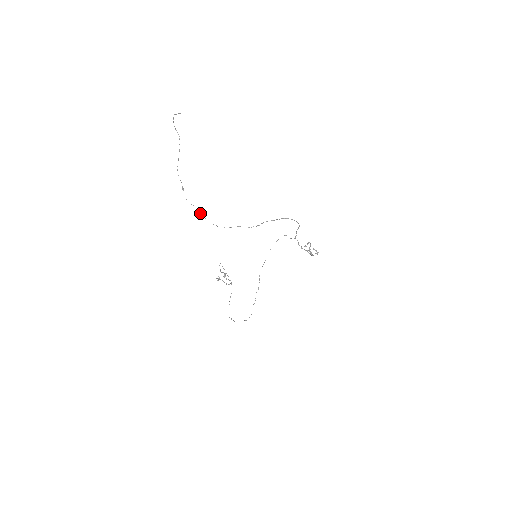
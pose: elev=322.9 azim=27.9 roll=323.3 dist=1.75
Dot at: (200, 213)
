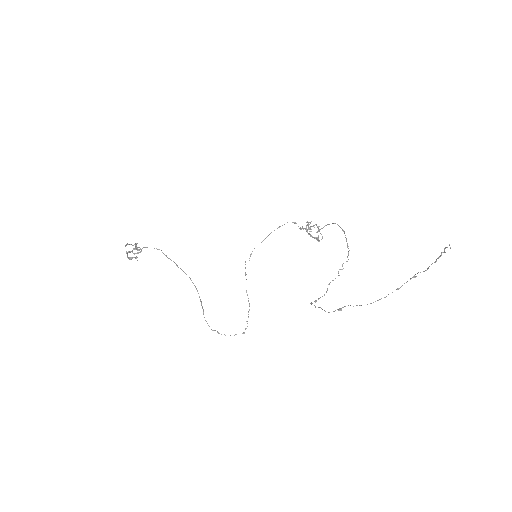
Dot at: (315, 307)
